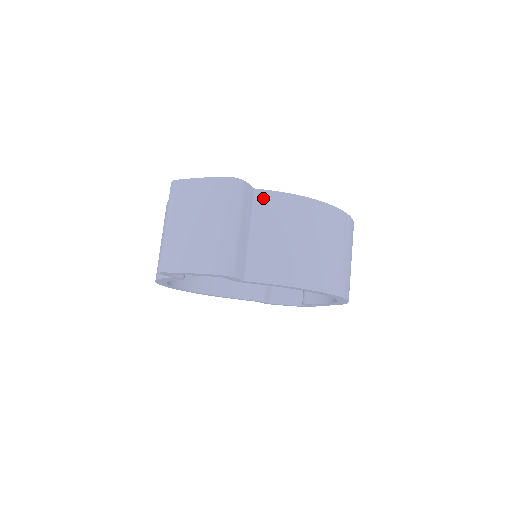
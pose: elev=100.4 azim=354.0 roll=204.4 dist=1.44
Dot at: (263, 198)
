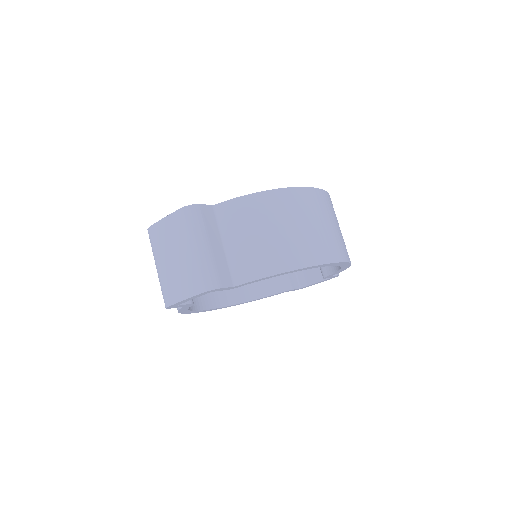
Dot at: (223, 210)
